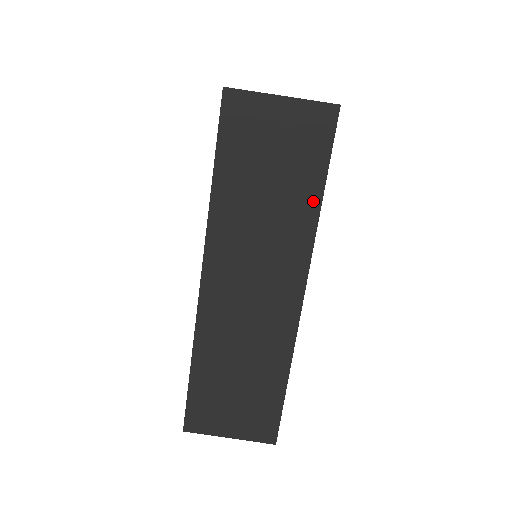
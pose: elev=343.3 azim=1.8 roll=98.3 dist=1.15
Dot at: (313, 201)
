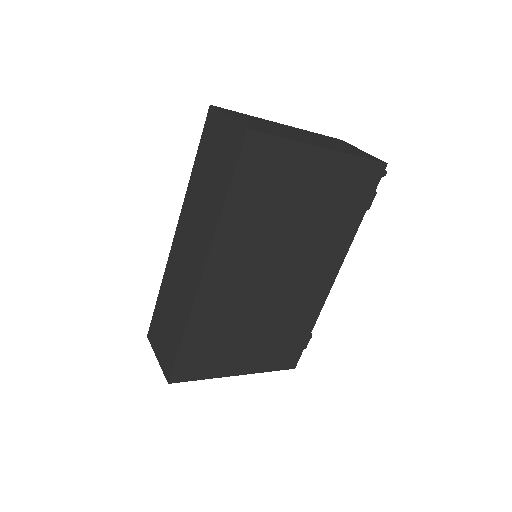
Dot at: (221, 200)
